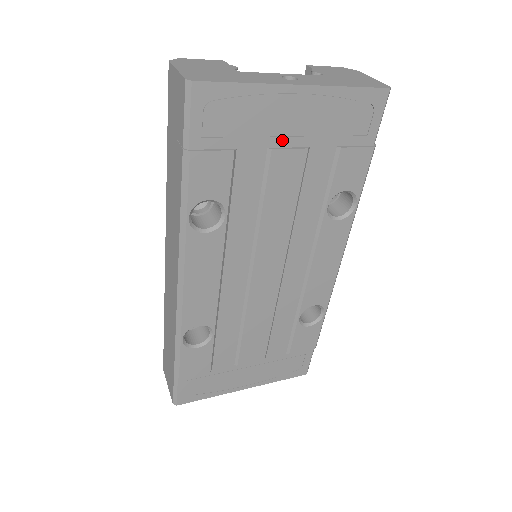
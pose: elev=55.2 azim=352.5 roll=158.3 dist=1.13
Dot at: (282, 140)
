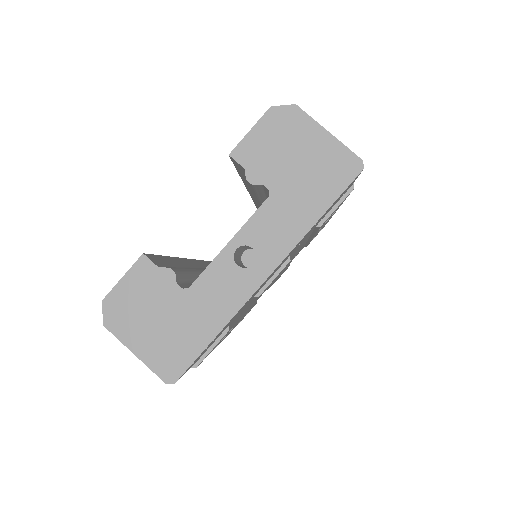
Dot at: (264, 284)
